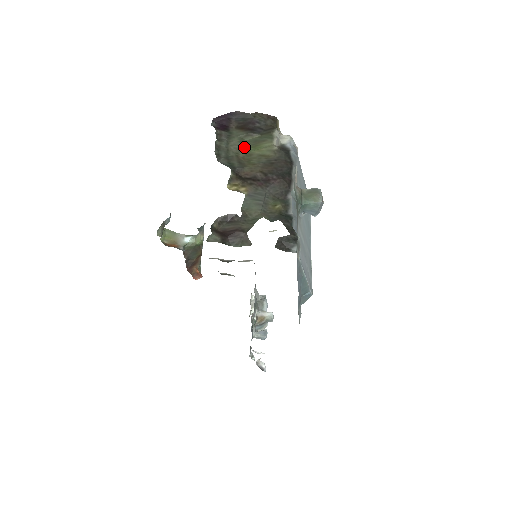
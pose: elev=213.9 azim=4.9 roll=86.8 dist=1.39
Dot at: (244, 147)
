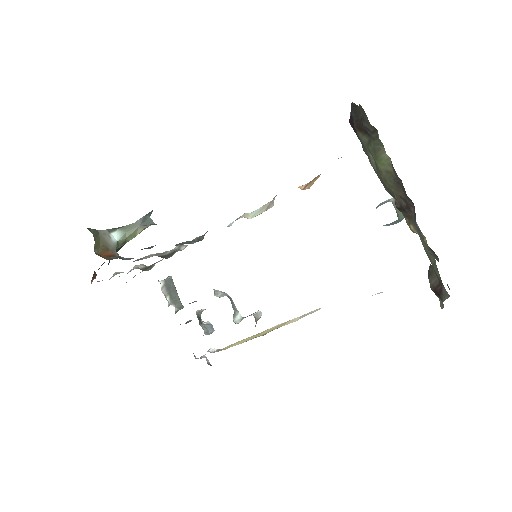
Dot at: (375, 161)
